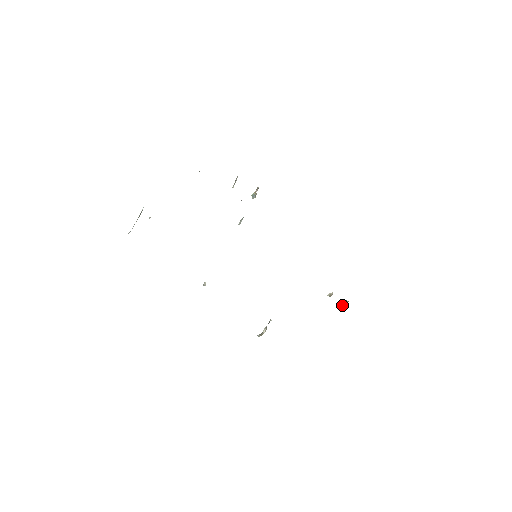
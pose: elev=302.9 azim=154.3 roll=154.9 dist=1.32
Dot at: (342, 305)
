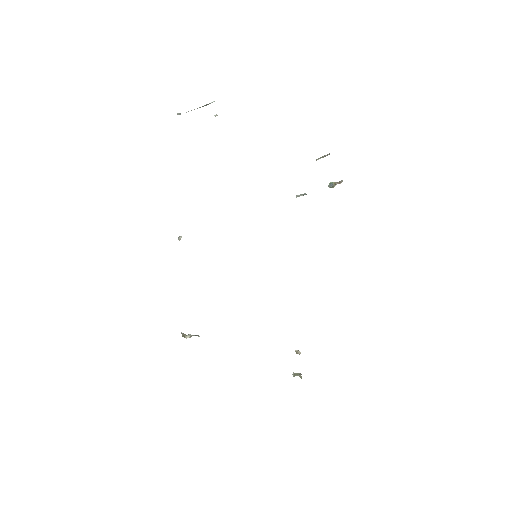
Dot at: (295, 374)
